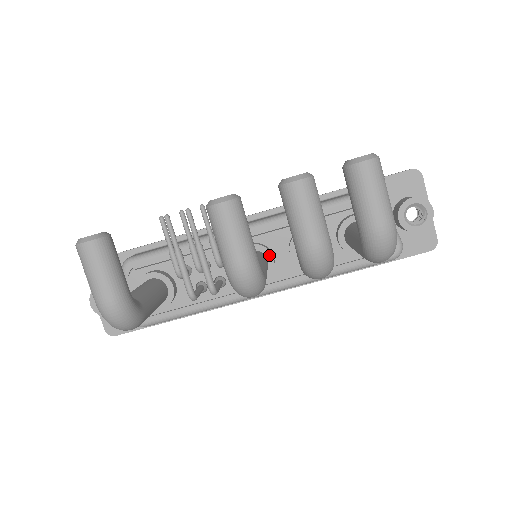
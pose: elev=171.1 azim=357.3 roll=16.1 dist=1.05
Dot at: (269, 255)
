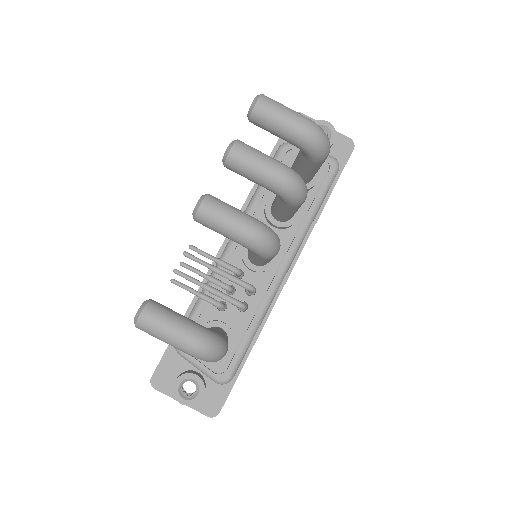
Dot at: occluded
